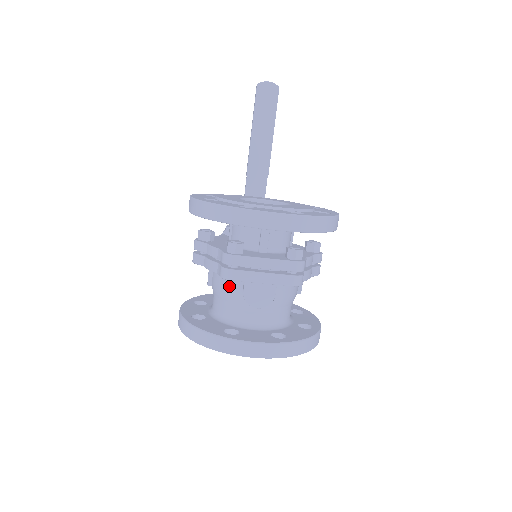
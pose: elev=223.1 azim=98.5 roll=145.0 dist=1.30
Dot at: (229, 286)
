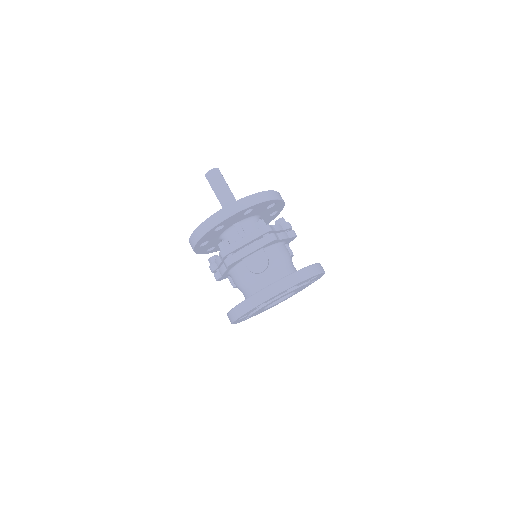
Dot at: (240, 273)
